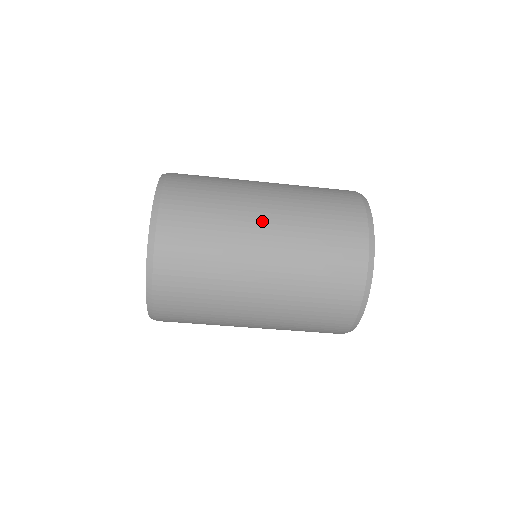
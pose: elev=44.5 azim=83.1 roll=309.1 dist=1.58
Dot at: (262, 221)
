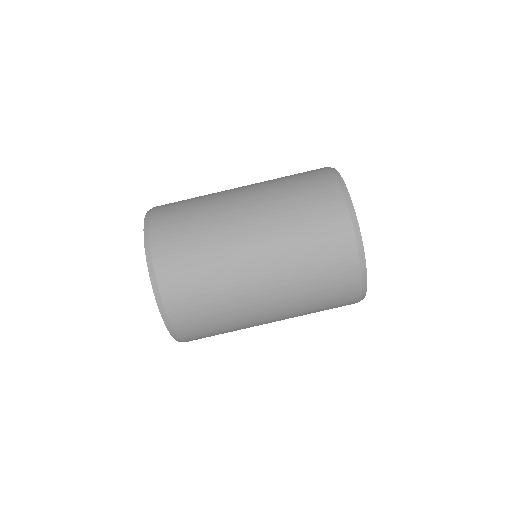
Dot at: (249, 246)
